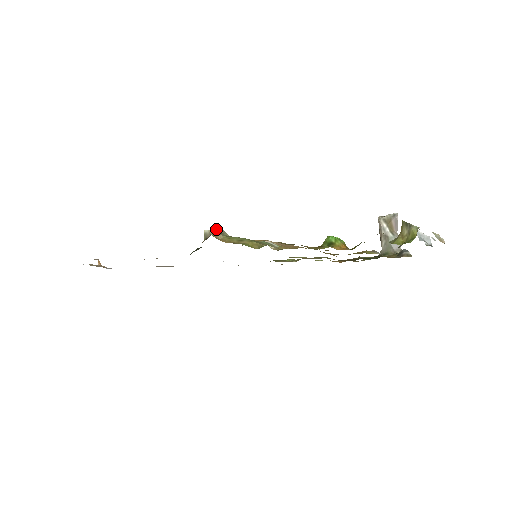
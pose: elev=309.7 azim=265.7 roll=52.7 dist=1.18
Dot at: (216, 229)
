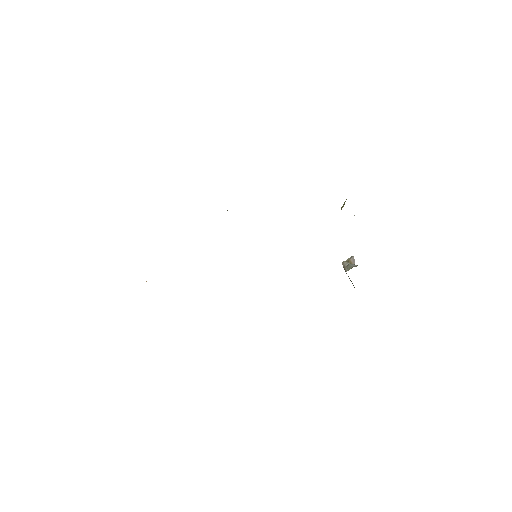
Dot at: occluded
